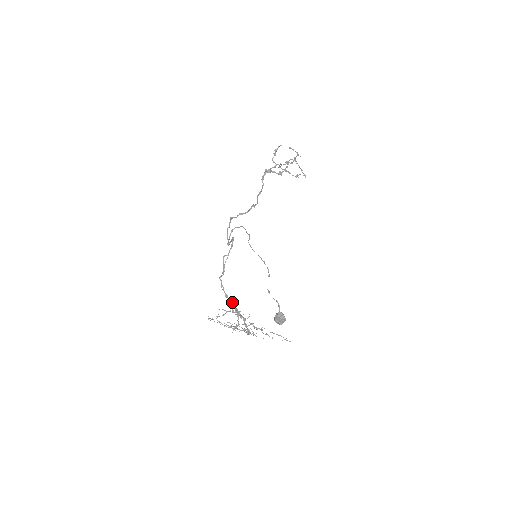
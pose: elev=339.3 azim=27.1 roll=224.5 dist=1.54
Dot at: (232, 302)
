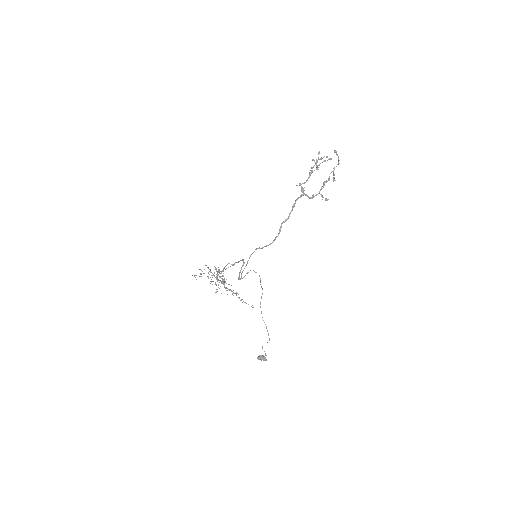
Dot at: (220, 281)
